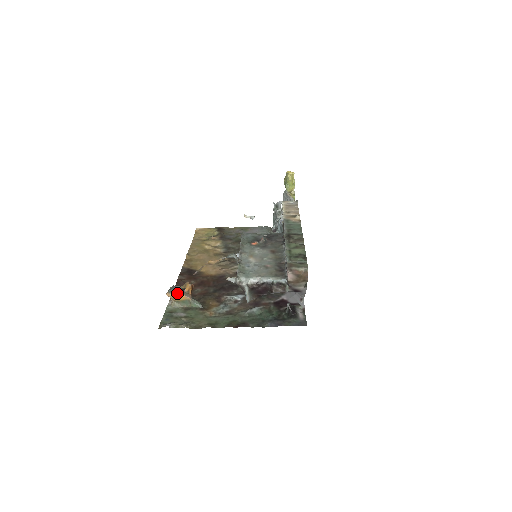
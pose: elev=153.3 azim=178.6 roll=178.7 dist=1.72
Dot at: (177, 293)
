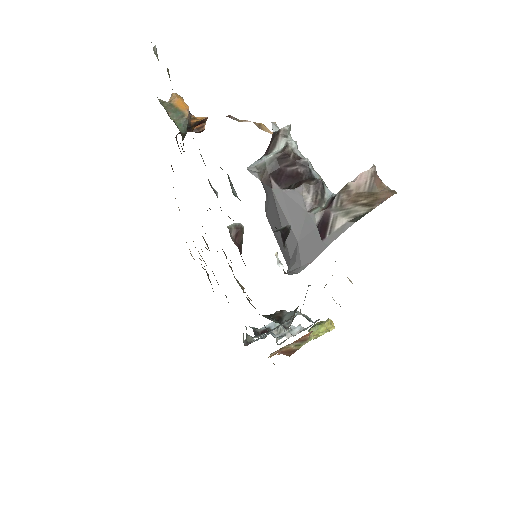
Dot at: occluded
